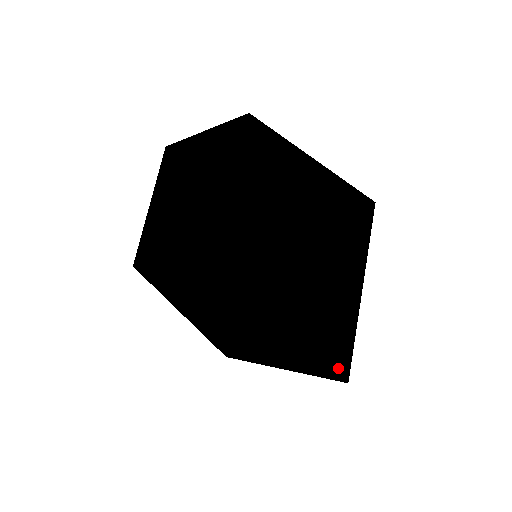
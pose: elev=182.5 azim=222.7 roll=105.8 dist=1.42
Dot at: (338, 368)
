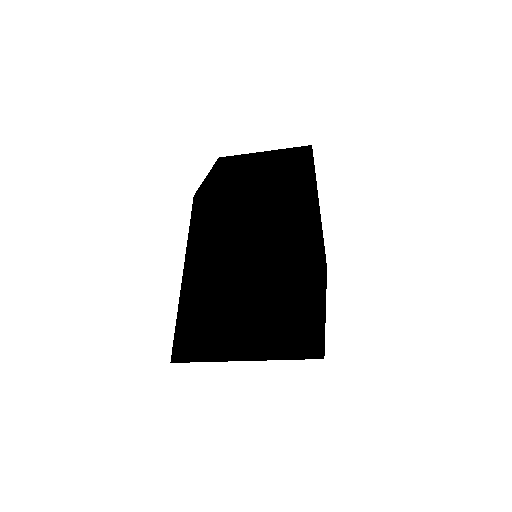
Dot at: occluded
